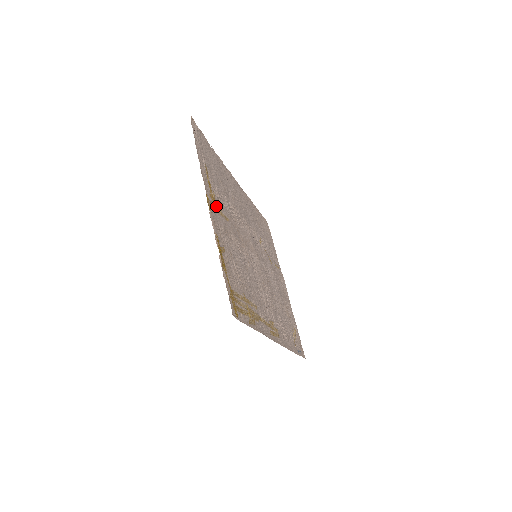
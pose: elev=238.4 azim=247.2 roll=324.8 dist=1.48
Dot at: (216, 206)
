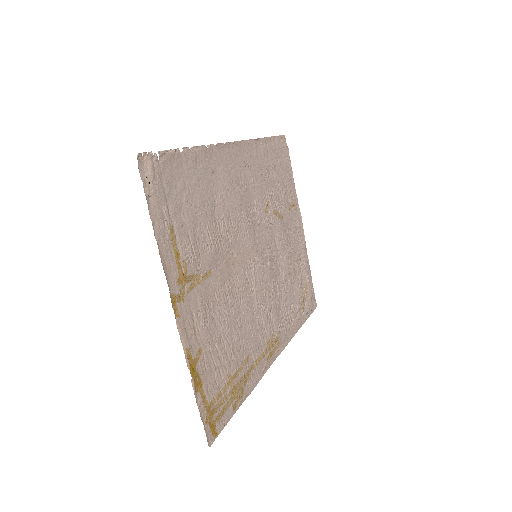
Dot at: (189, 283)
